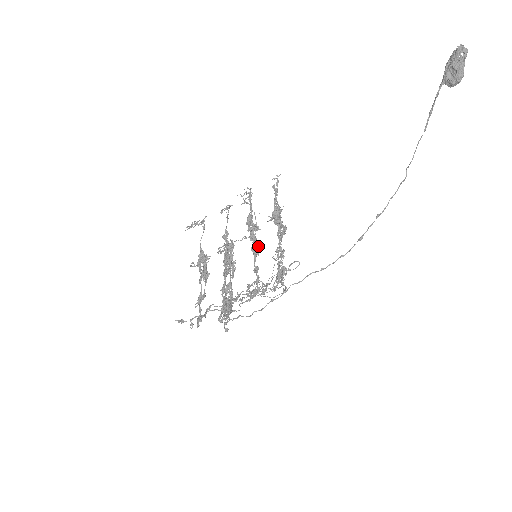
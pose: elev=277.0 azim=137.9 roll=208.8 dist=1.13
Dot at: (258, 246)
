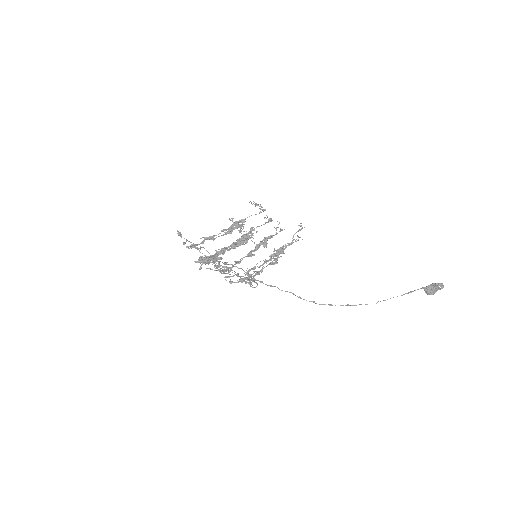
Dot at: (254, 254)
